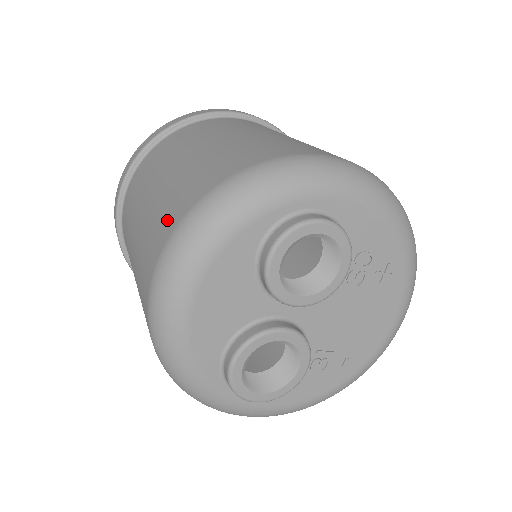
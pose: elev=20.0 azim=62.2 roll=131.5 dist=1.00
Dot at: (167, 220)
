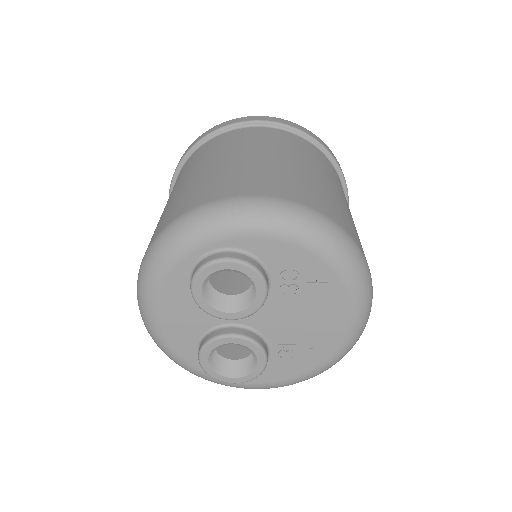
Dot at: occluded
